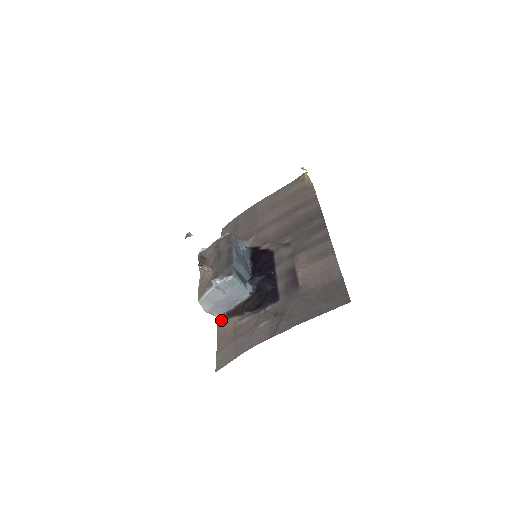
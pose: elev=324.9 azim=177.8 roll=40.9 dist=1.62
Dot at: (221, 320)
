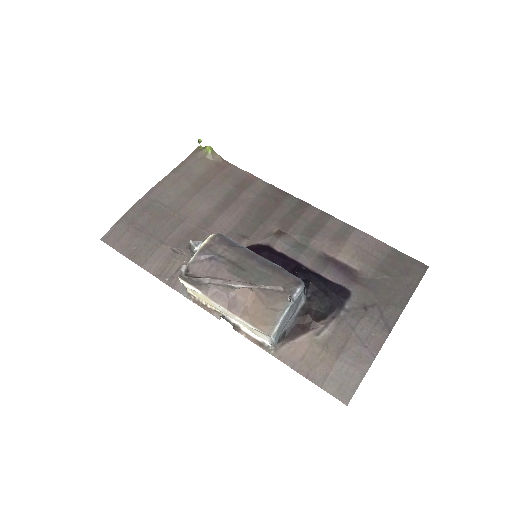
Dot at: (277, 349)
